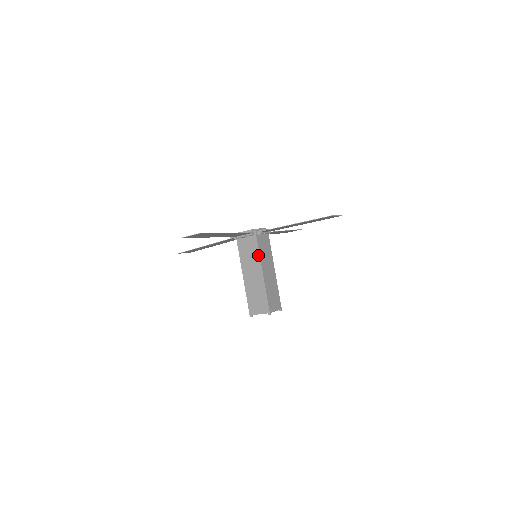
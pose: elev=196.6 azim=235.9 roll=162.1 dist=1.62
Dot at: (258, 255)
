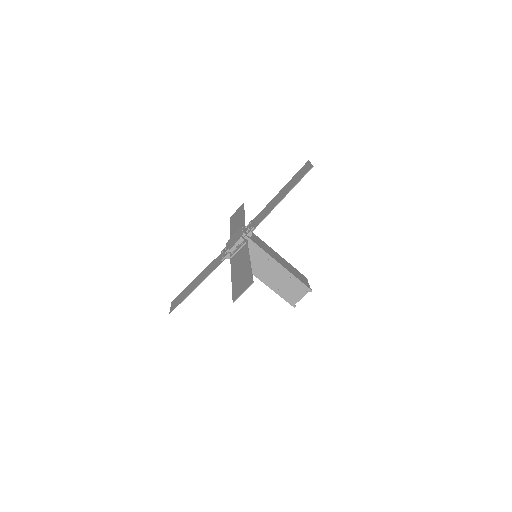
Dot at: occluded
